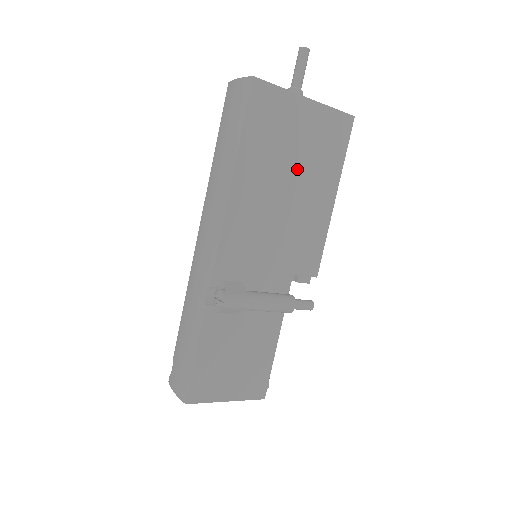
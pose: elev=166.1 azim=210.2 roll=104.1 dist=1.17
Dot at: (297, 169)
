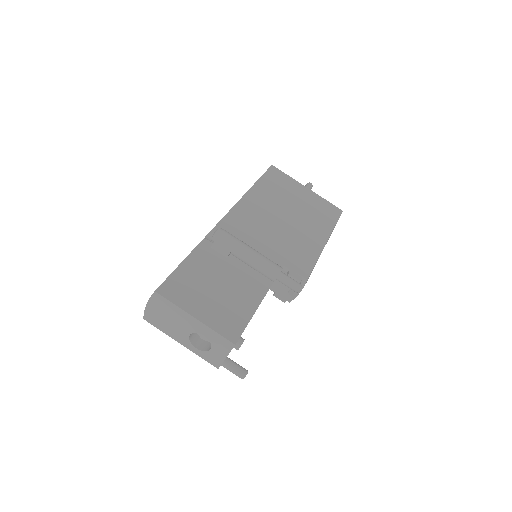
Dot at: (296, 211)
